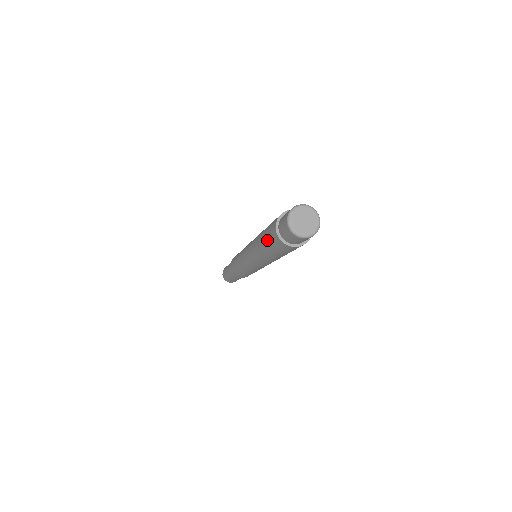
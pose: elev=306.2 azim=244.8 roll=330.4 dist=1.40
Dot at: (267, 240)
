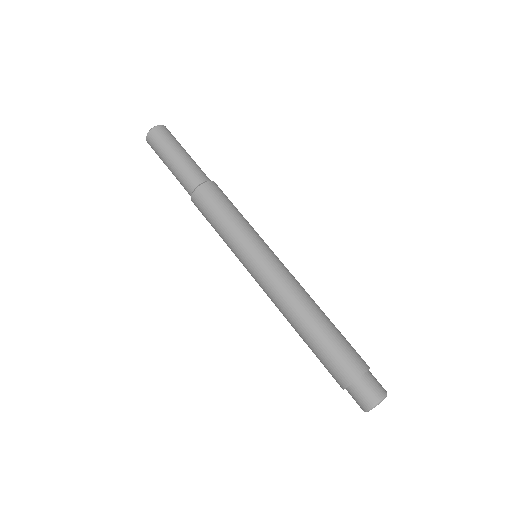
Dot at: (320, 361)
